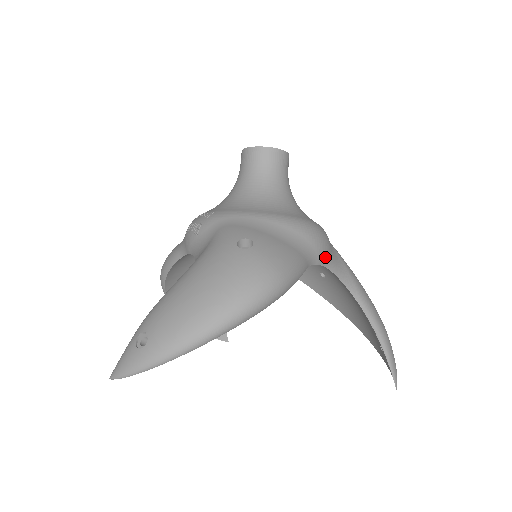
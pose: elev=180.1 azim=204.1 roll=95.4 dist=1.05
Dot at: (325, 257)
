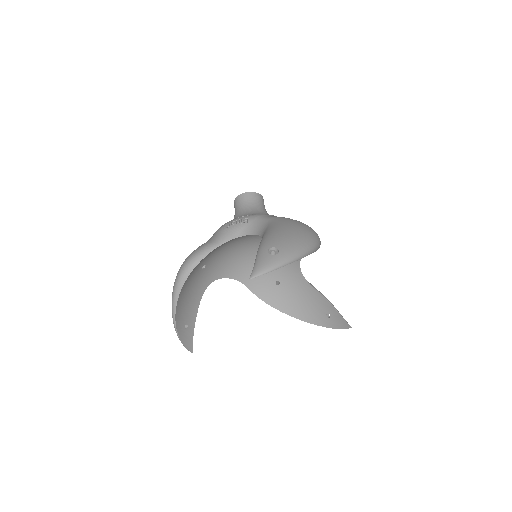
Dot at: occluded
